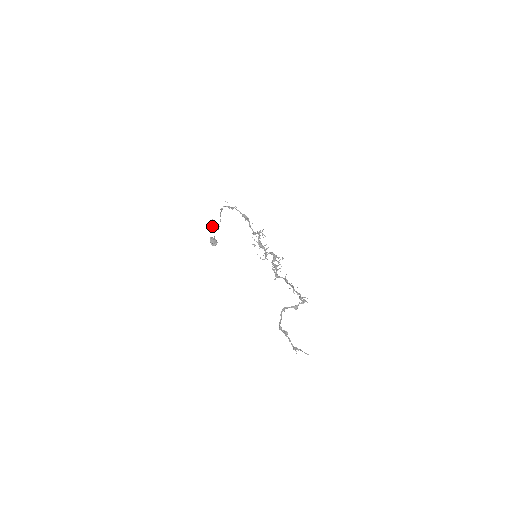
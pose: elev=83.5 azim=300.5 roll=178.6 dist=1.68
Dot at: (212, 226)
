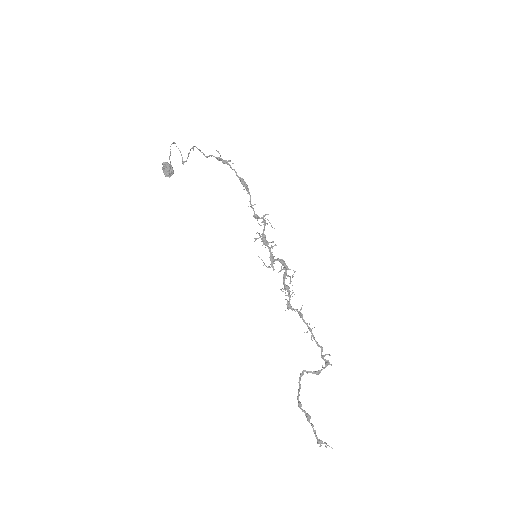
Dot at: (170, 149)
